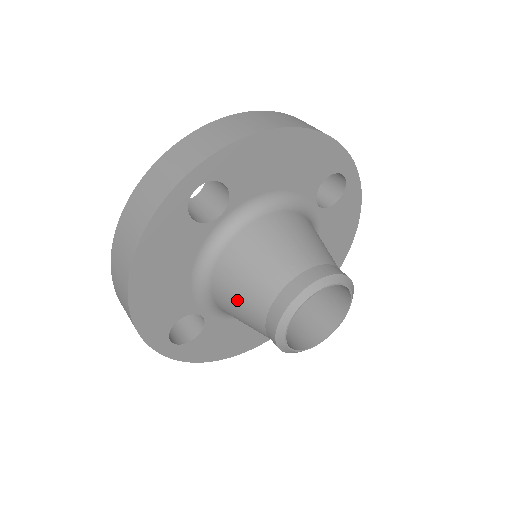
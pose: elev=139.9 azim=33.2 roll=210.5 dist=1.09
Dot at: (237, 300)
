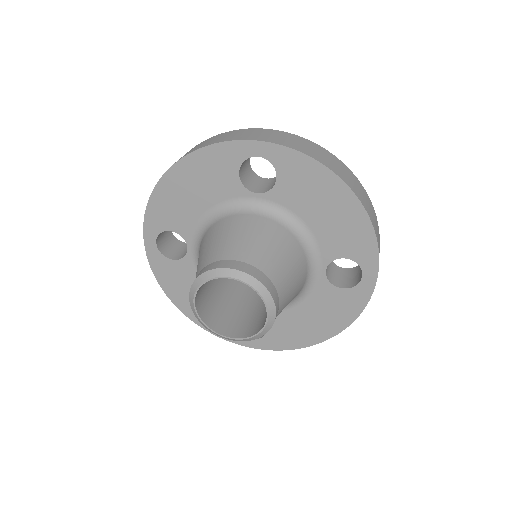
Dot at: occluded
